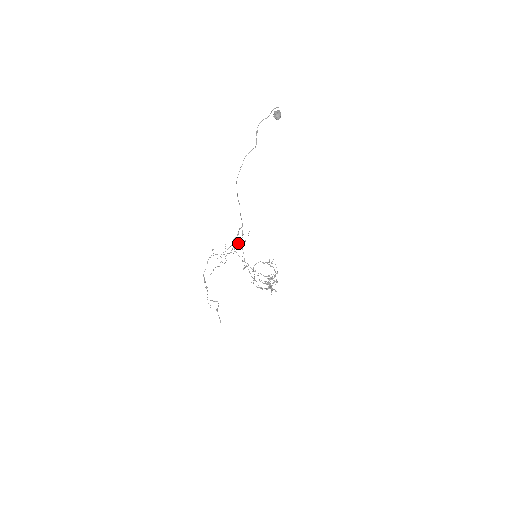
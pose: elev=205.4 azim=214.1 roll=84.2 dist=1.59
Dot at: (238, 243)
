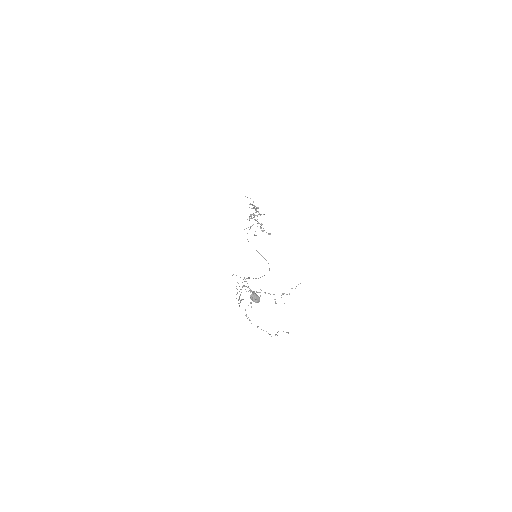
Dot at: occluded
